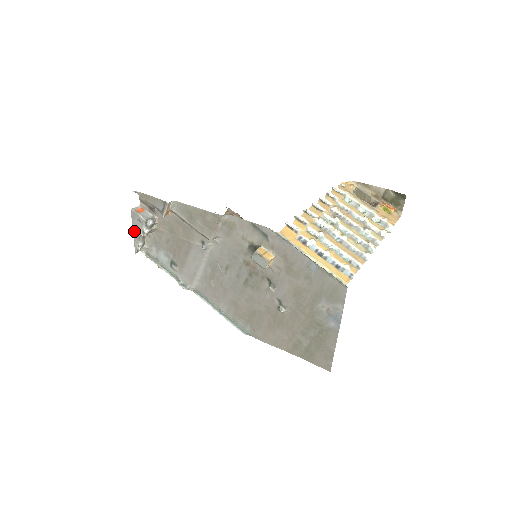
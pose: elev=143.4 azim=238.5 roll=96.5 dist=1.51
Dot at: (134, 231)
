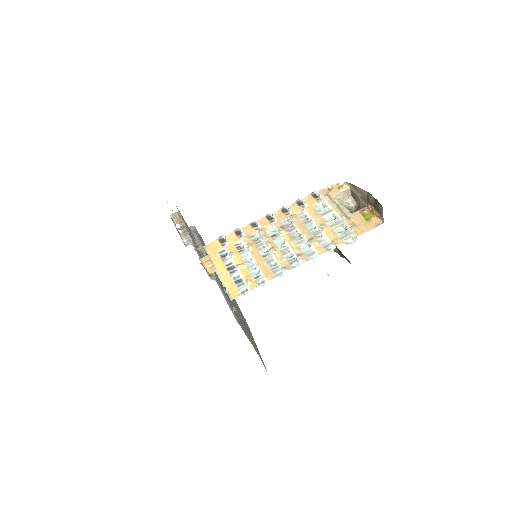
Dot at: occluded
